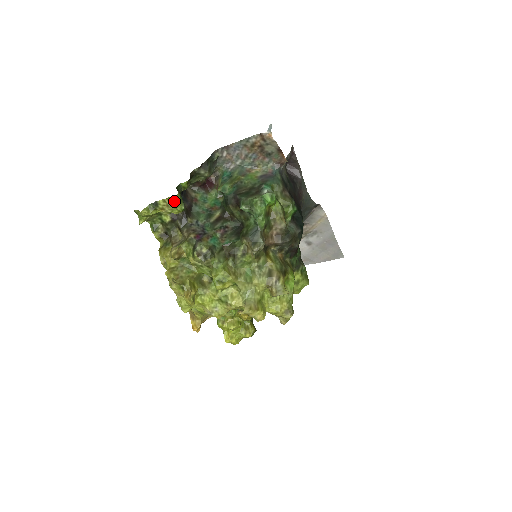
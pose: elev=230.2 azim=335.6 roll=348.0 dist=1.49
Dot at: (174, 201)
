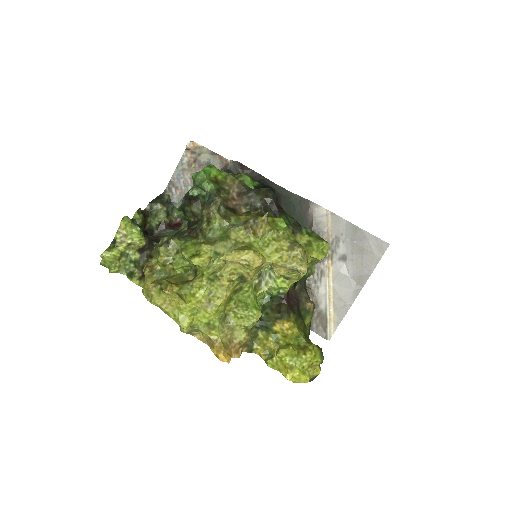
Dot at: (125, 224)
